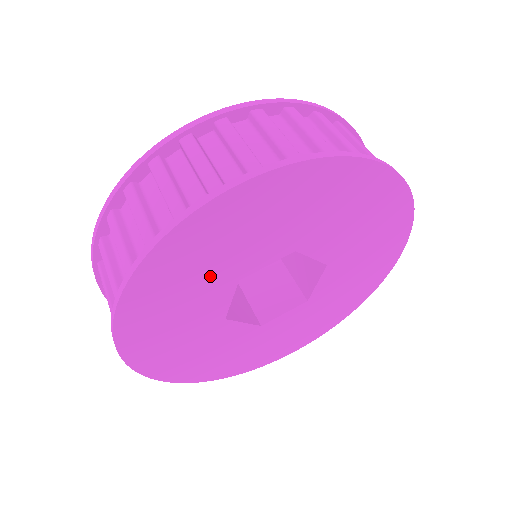
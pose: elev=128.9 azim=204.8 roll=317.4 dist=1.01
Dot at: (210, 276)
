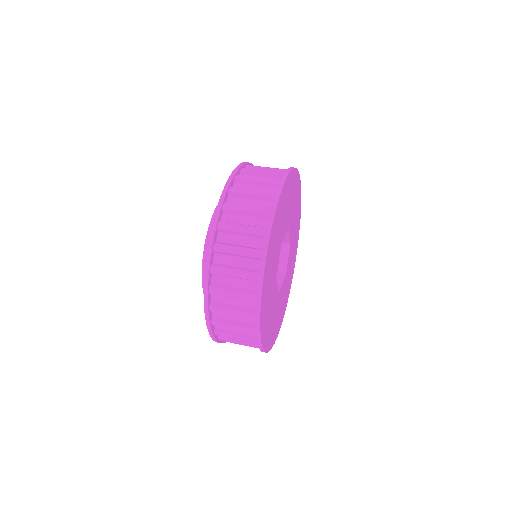
Dot at: (271, 294)
